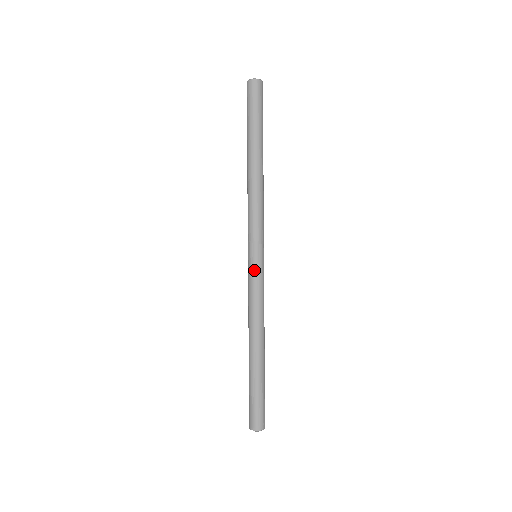
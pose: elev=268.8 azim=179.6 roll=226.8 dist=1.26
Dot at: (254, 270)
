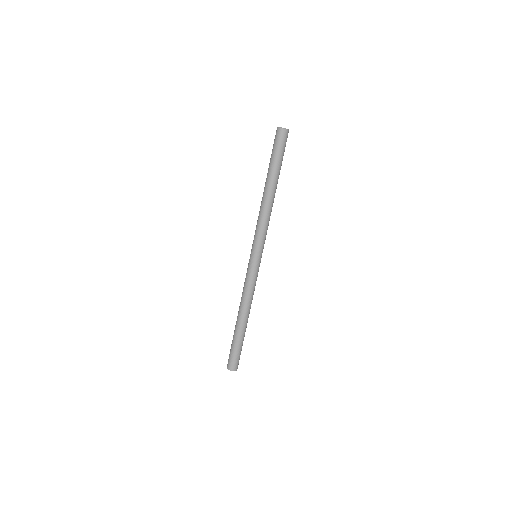
Dot at: (254, 267)
